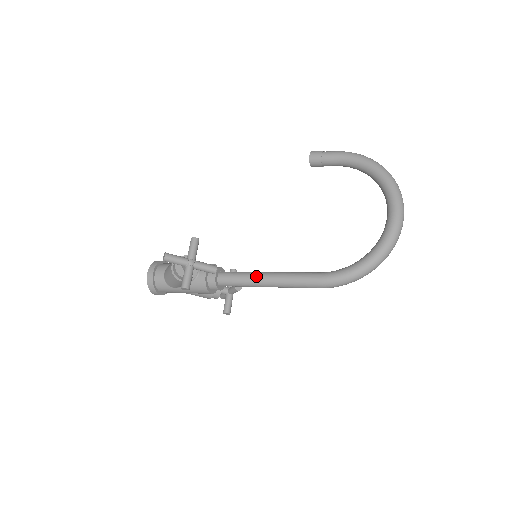
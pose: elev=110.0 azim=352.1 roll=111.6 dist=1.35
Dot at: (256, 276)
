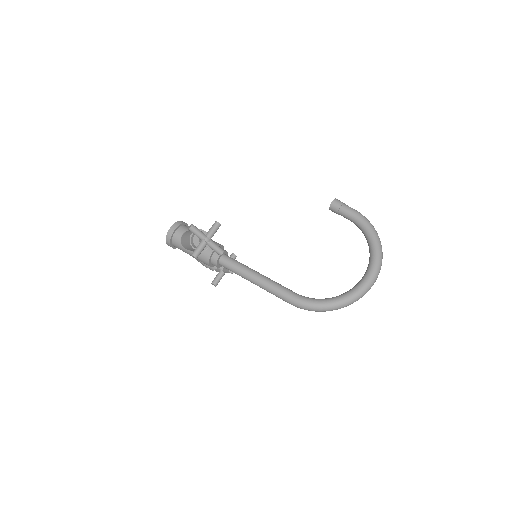
Dot at: (249, 271)
